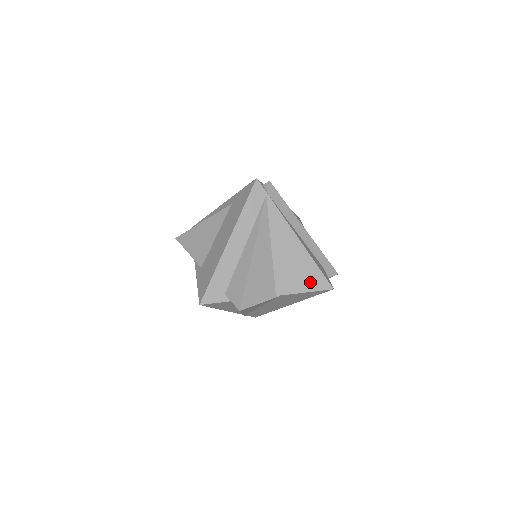
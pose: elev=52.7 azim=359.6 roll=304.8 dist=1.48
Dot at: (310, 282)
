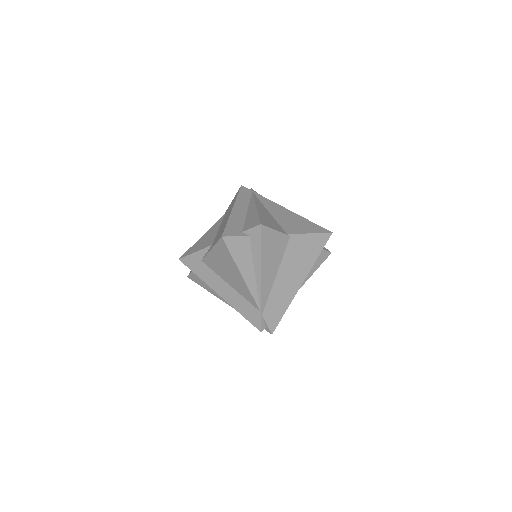
Dot at: (311, 229)
